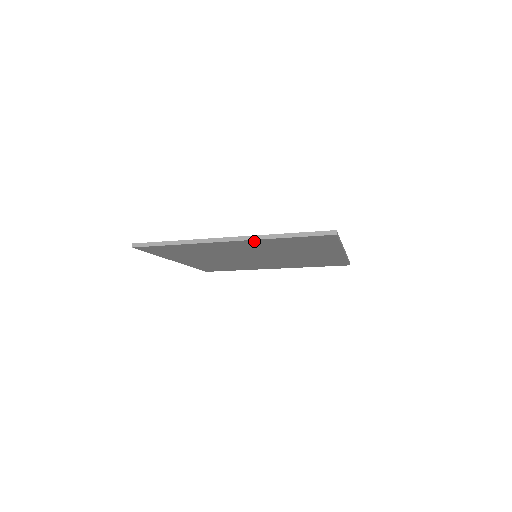
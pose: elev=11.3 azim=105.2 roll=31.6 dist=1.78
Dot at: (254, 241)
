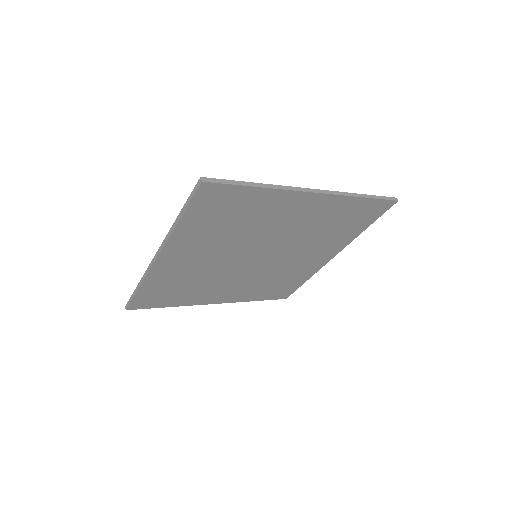
Dot at: (174, 243)
